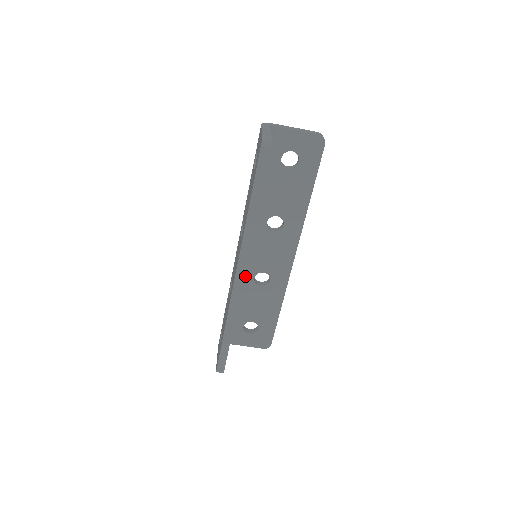
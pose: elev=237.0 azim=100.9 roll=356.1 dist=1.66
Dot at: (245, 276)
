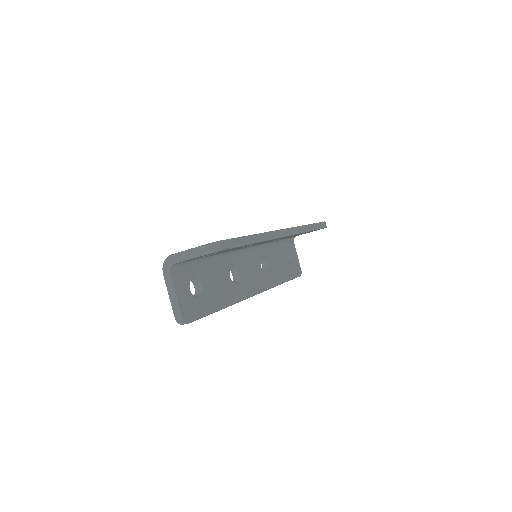
Dot at: (263, 243)
